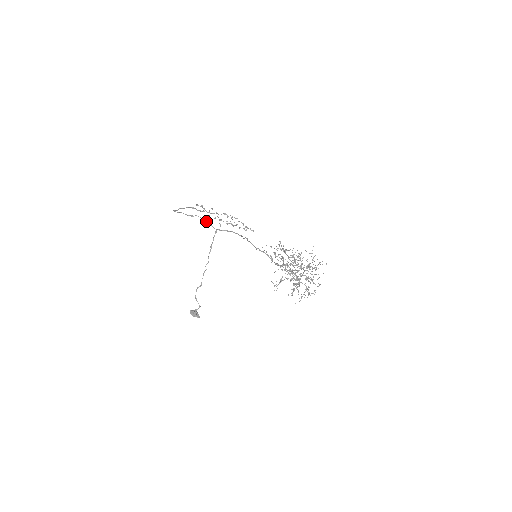
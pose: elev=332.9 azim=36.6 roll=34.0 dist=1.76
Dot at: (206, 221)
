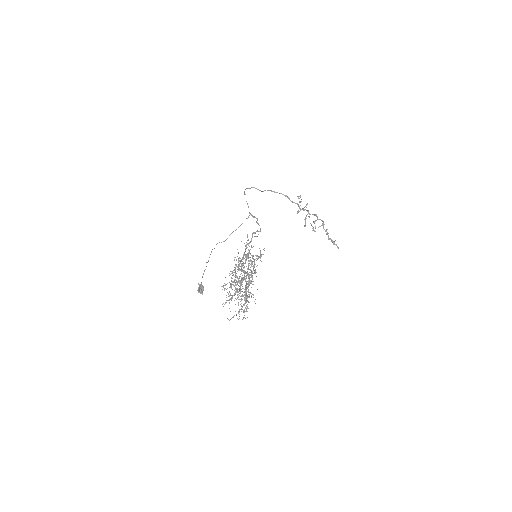
Dot at: occluded
